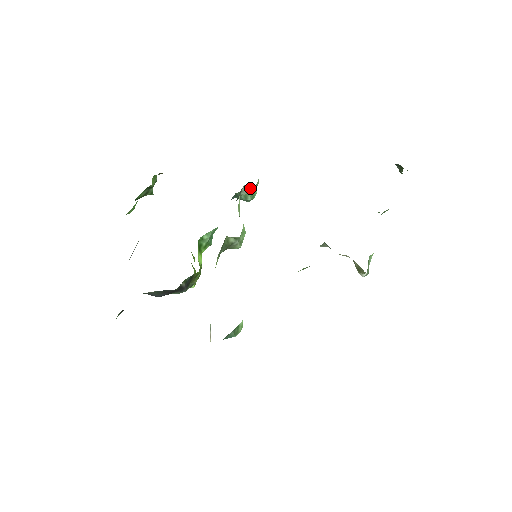
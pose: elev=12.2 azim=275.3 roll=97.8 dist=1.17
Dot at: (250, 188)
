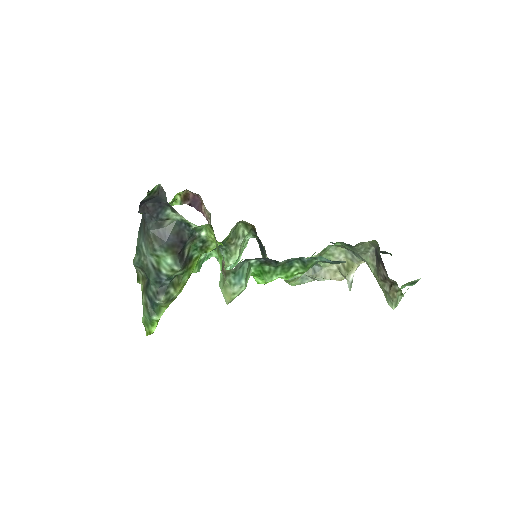
Dot at: occluded
